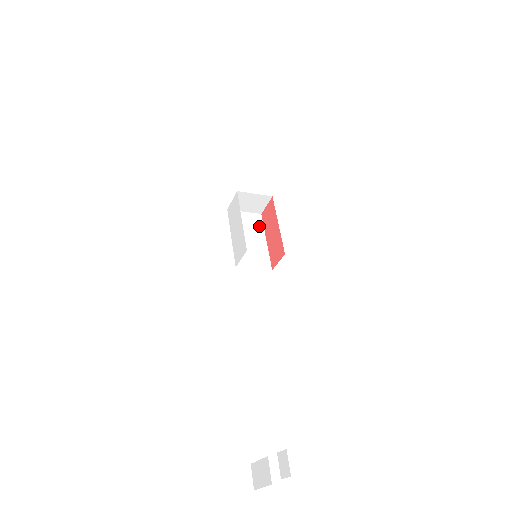
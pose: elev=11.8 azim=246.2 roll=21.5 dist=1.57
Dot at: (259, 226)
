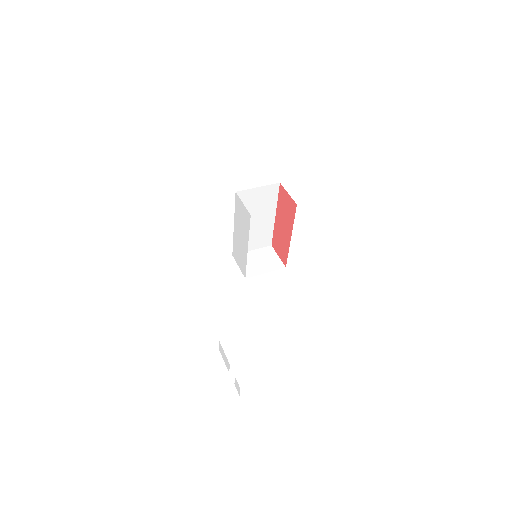
Dot at: (272, 201)
